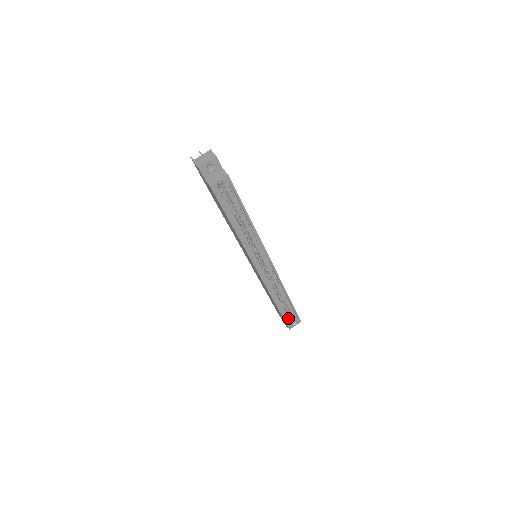
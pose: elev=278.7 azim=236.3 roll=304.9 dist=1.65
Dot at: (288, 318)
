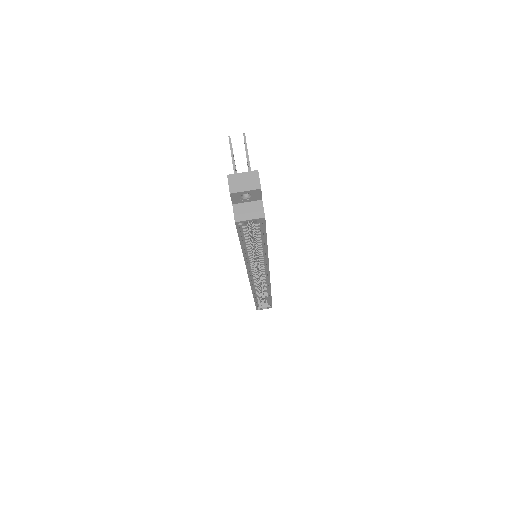
Dot at: (260, 303)
